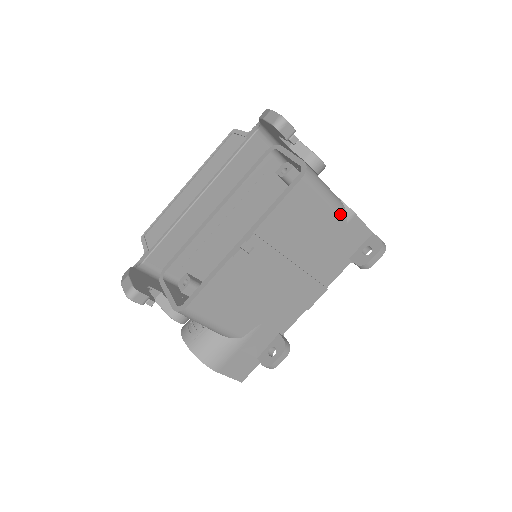
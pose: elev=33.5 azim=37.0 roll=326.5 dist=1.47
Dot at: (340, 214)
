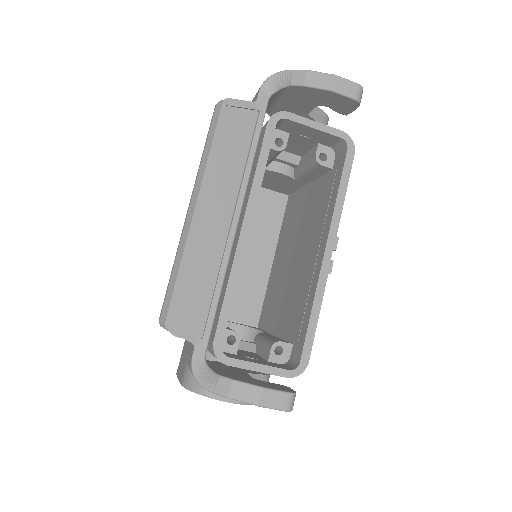
Dot at: occluded
